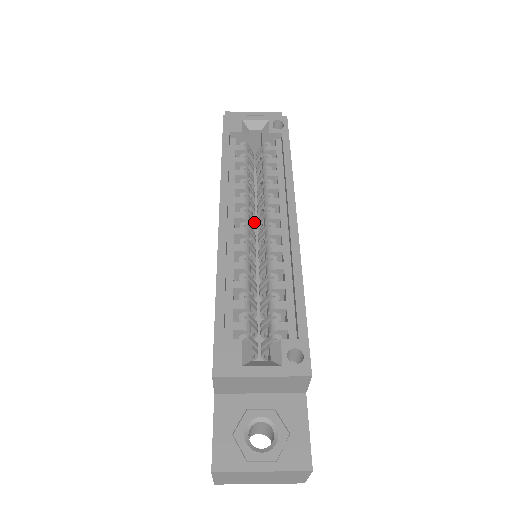
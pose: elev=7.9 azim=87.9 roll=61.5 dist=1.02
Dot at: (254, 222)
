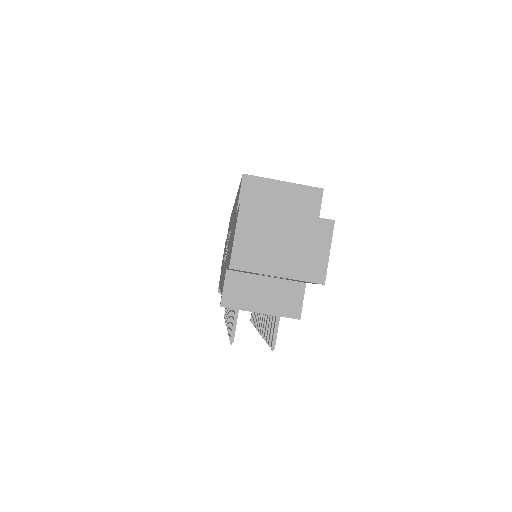
Dot at: occluded
